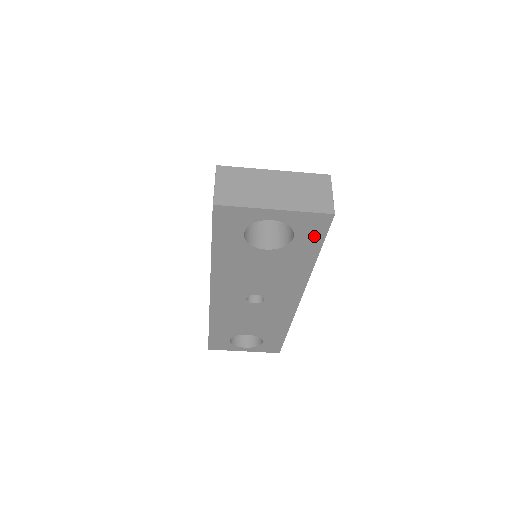
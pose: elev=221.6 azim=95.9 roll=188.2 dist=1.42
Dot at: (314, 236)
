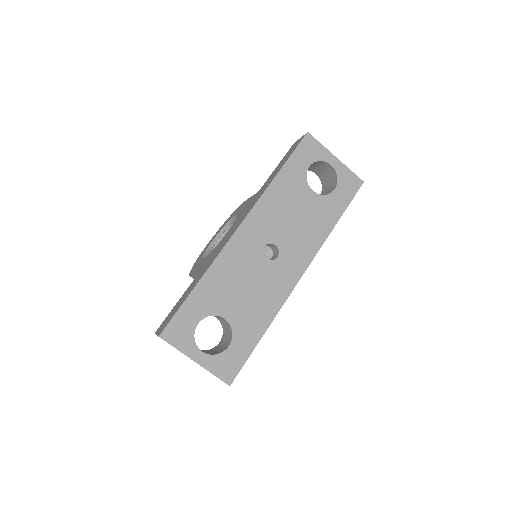
Dot at: (346, 195)
